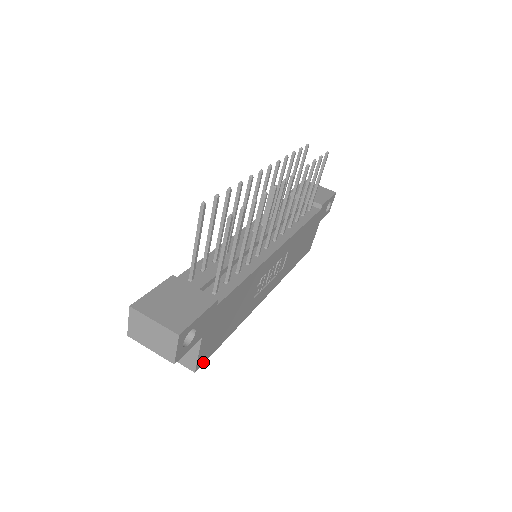
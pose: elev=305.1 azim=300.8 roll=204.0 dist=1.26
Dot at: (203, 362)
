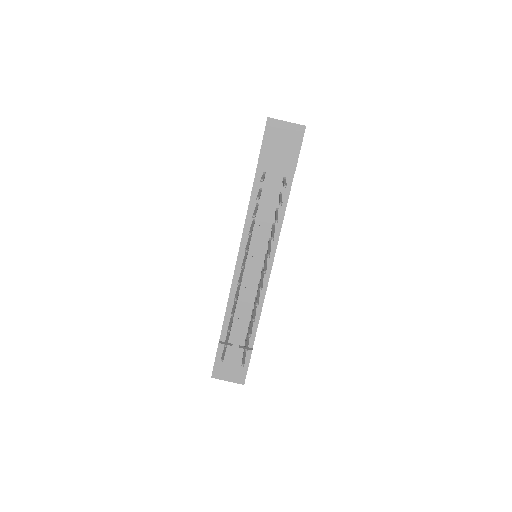
Dot at: occluded
